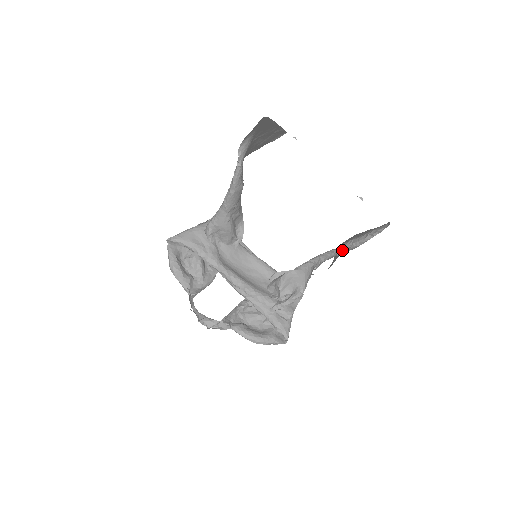
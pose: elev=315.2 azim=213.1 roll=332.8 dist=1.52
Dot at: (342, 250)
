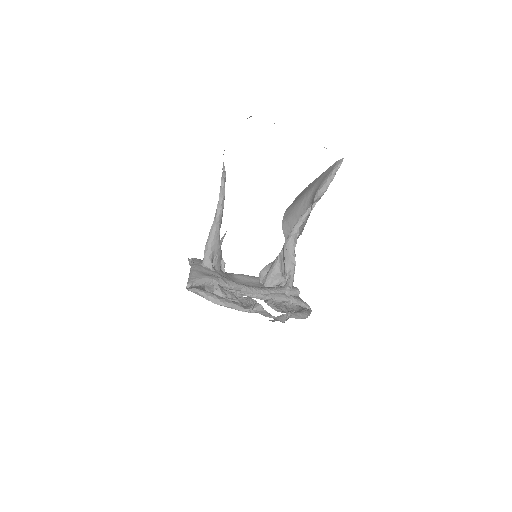
Dot at: (311, 206)
